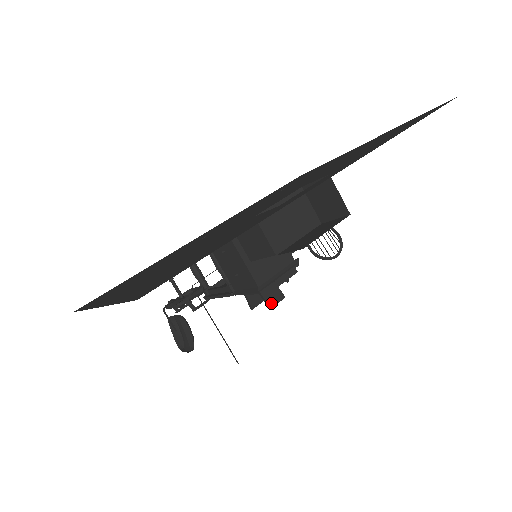
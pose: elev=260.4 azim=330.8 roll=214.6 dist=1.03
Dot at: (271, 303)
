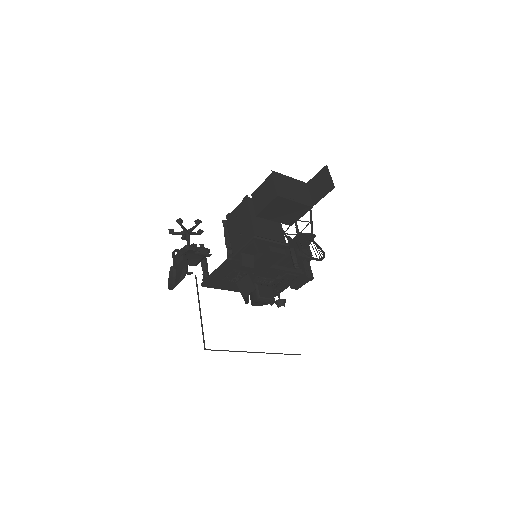
Dot at: (260, 249)
